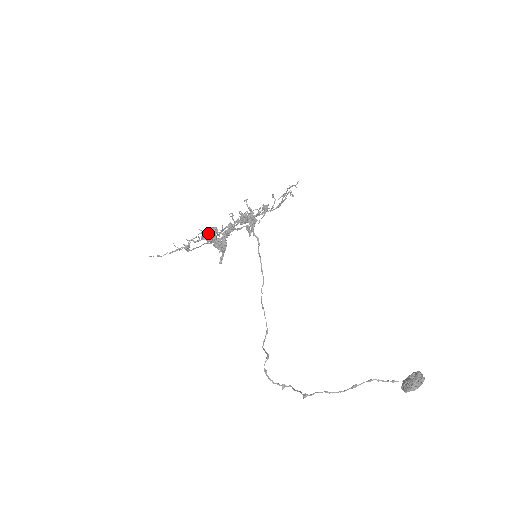
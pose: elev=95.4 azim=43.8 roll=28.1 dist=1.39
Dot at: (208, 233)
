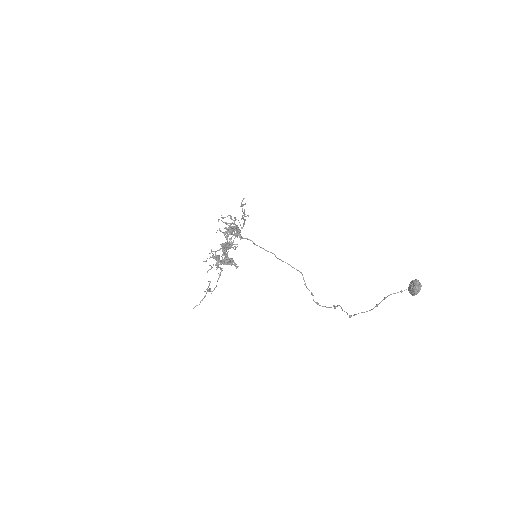
Dot at: occluded
